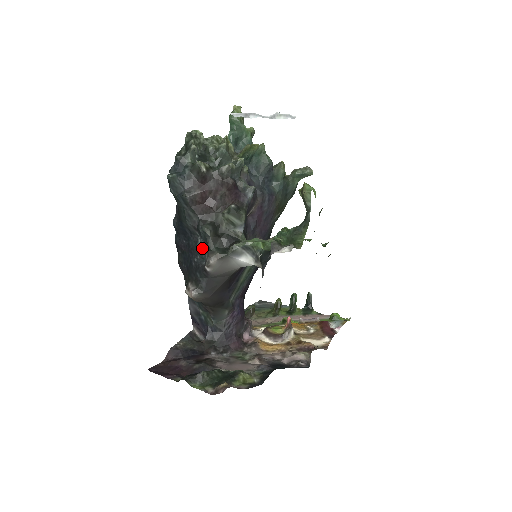
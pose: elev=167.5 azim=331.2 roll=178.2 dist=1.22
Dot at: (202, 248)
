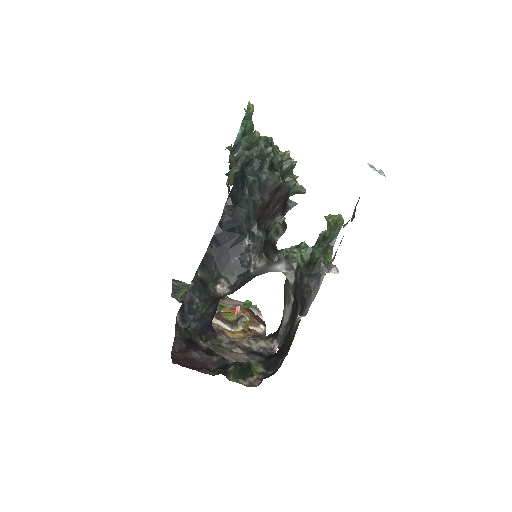
Dot at: (248, 249)
